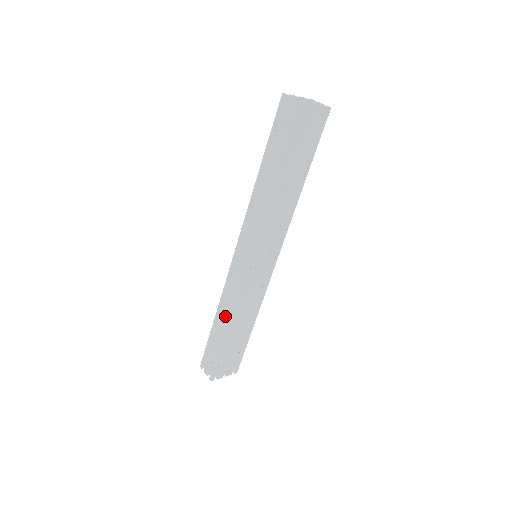
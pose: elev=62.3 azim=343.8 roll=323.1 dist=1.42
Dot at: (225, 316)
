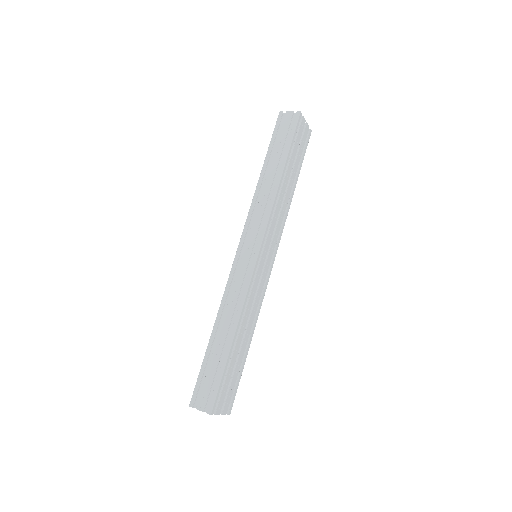
Dot at: (230, 320)
